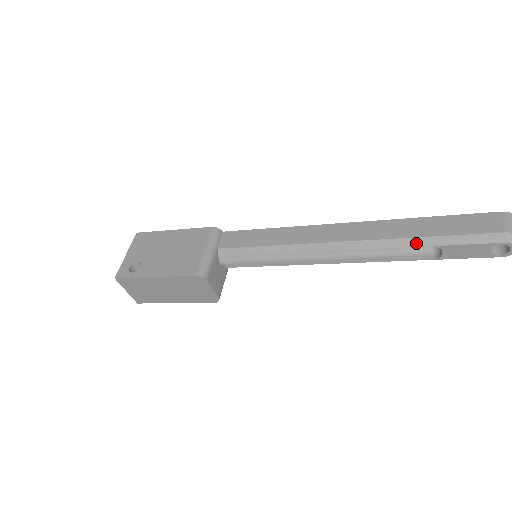
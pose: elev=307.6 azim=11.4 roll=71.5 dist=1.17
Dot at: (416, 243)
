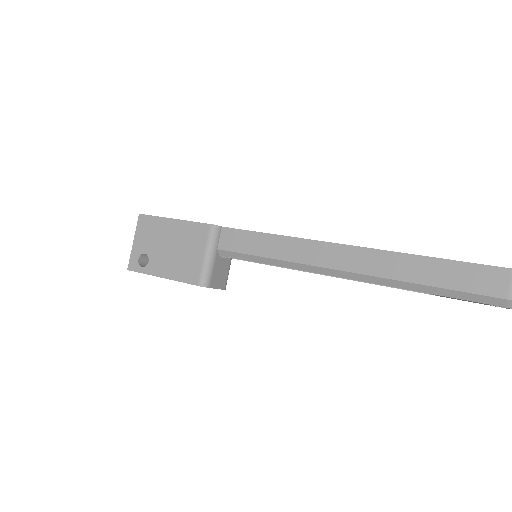
Dot at: (412, 287)
